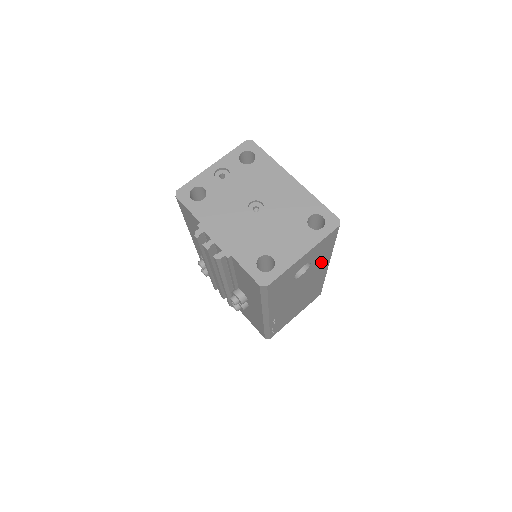
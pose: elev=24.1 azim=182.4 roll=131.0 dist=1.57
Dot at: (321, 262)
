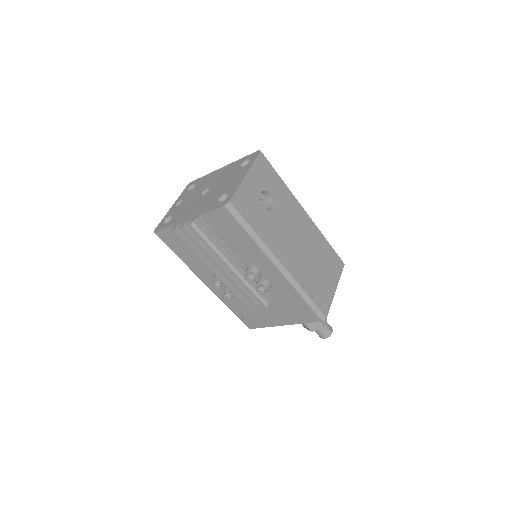
Dot at: (286, 200)
